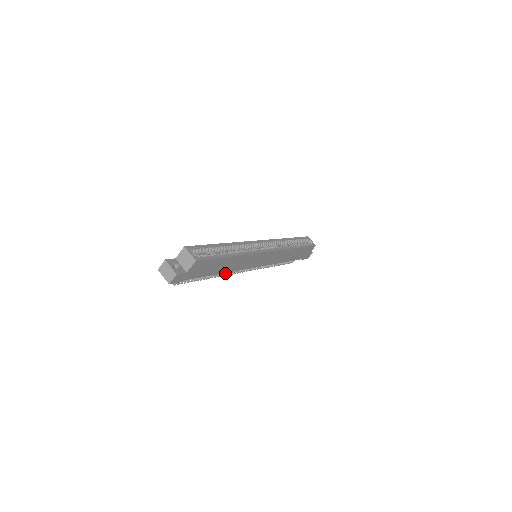
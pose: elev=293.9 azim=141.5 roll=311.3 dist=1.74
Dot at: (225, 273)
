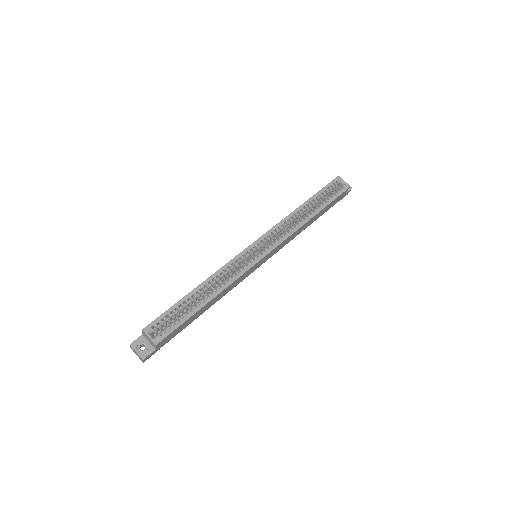
Dot at: occluded
